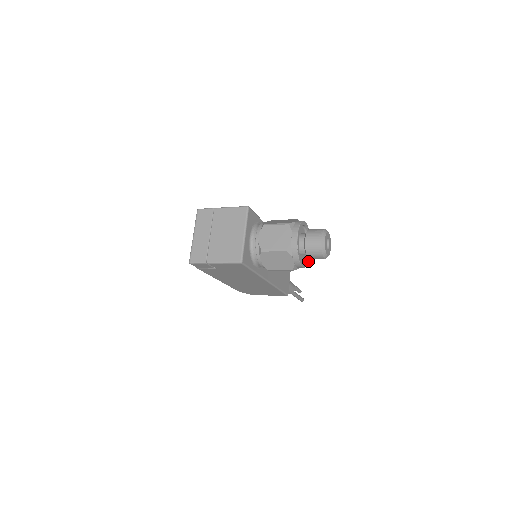
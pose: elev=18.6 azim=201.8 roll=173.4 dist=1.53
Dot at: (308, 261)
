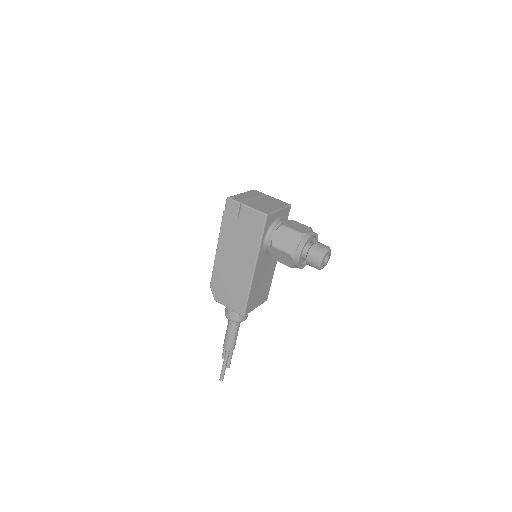
Dot at: (300, 267)
